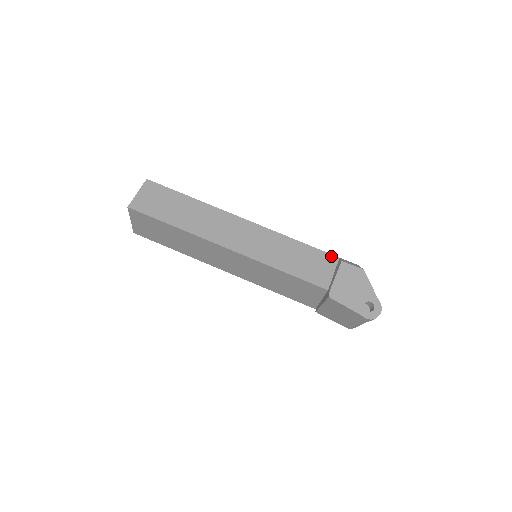
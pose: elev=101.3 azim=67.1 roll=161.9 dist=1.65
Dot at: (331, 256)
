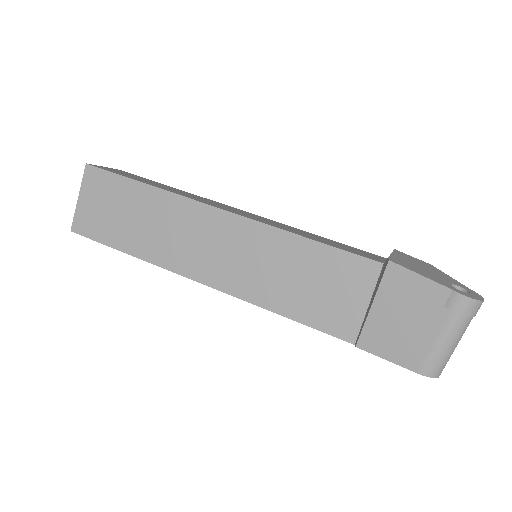
Dot at: occluded
